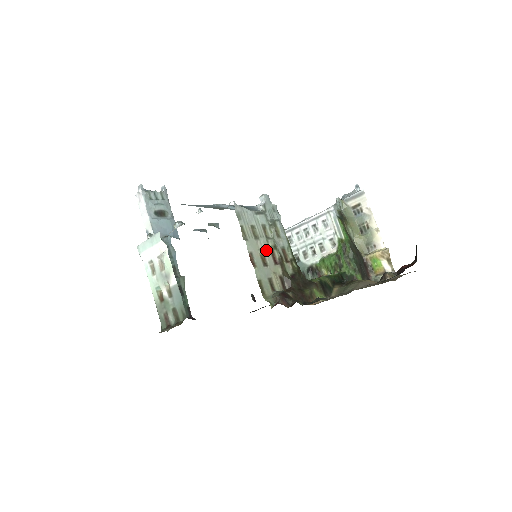
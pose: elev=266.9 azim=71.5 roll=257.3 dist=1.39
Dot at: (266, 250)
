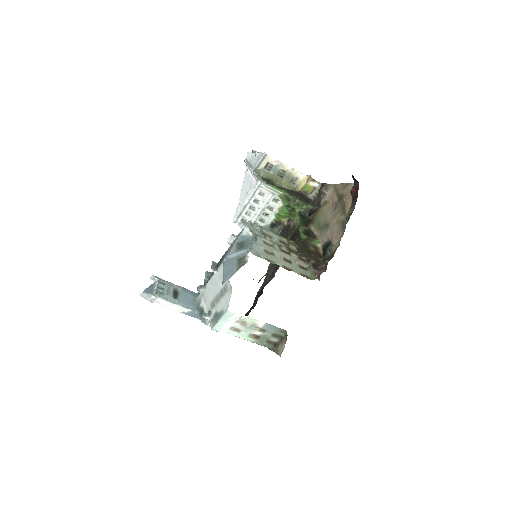
Dot at: (281, 254)
